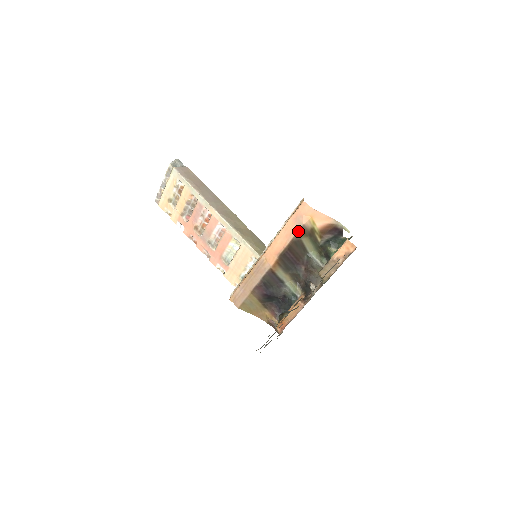
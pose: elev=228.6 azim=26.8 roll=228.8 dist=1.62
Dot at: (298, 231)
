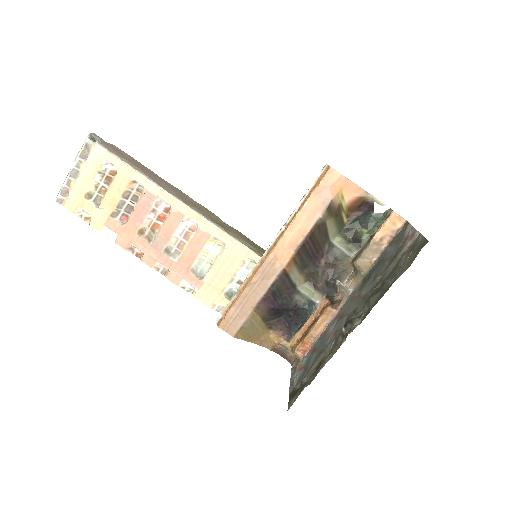
Dot at: (324, 210)
